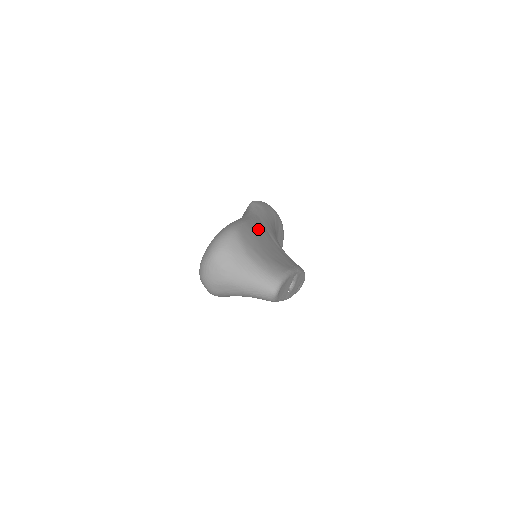
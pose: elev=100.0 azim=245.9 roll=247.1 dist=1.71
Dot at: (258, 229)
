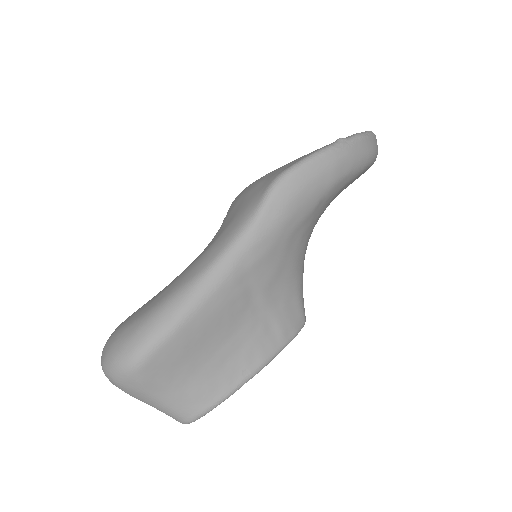
Dot at: (209, 319)
